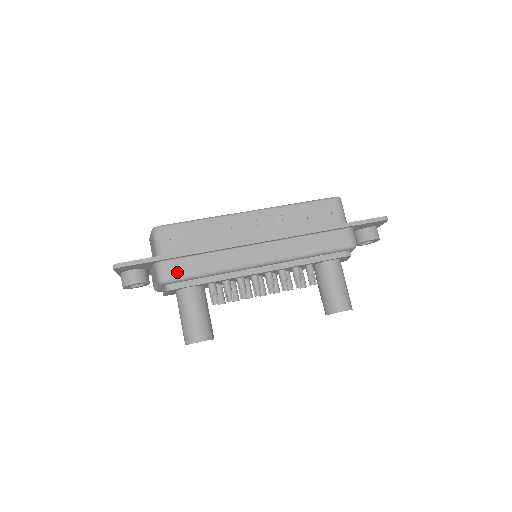
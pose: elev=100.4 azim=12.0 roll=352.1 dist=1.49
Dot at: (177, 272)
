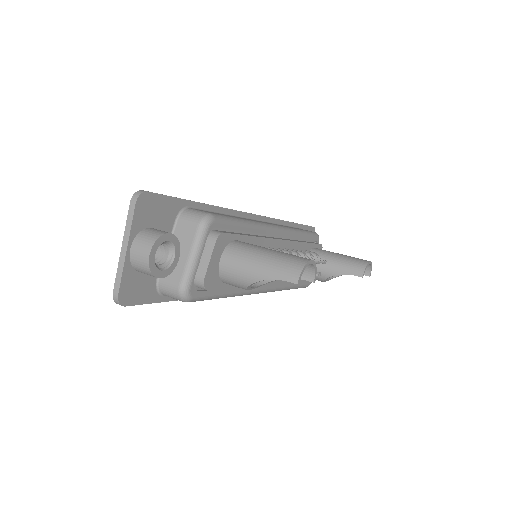
Dot at: (214, 213)
